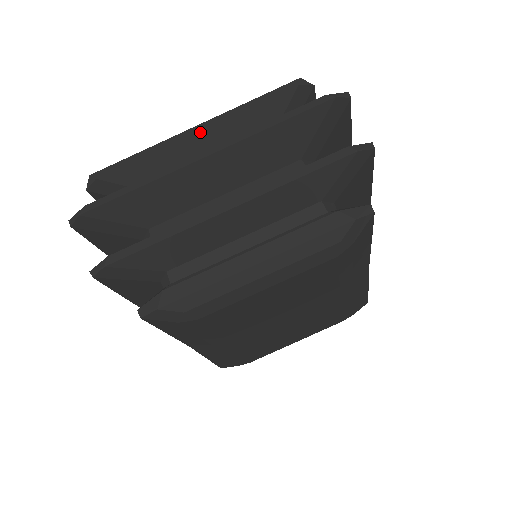
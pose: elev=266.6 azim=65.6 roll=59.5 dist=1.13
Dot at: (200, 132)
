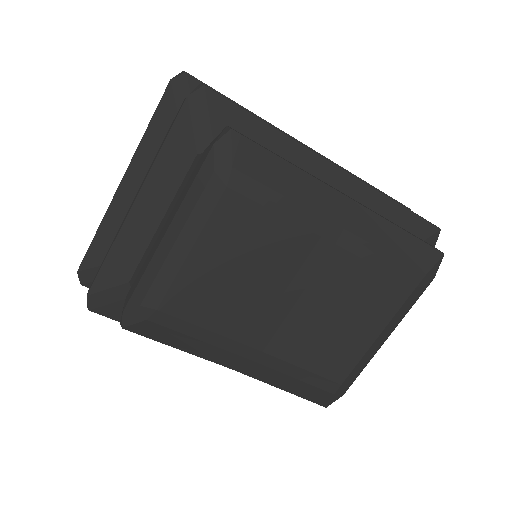
Dot at: occluded
